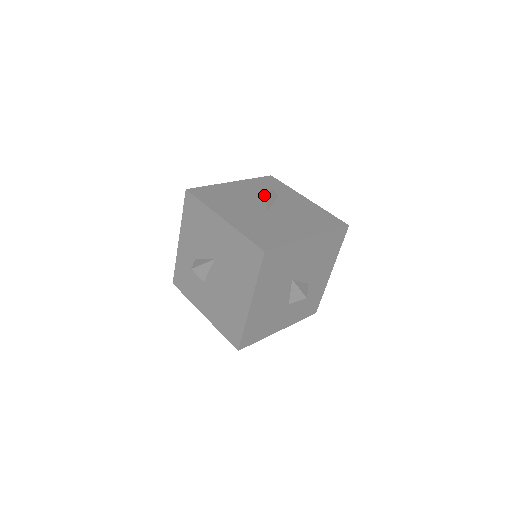
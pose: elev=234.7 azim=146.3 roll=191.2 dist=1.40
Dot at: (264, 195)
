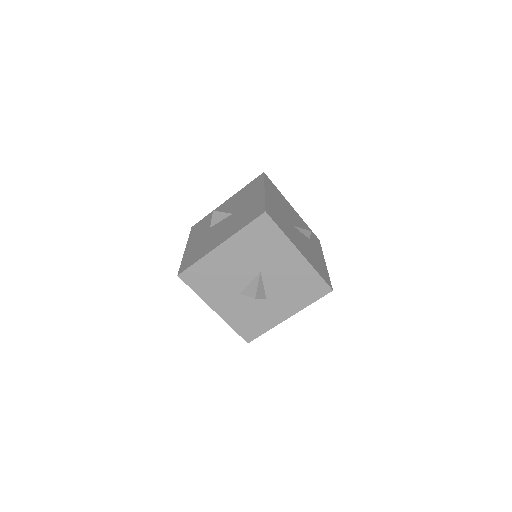
Dot at: (302, 228)
